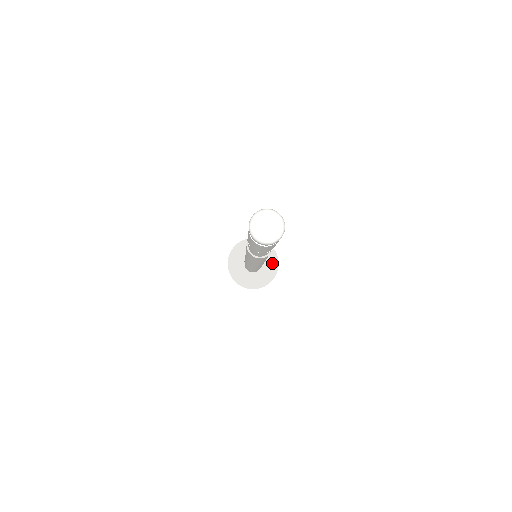
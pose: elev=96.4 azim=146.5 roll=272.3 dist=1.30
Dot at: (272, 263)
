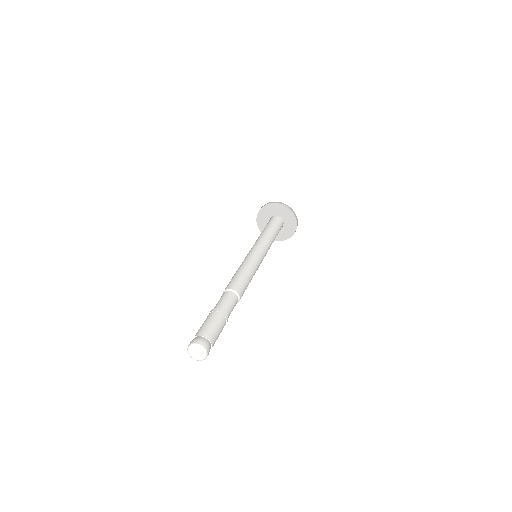
Dot at: (287, 213)
